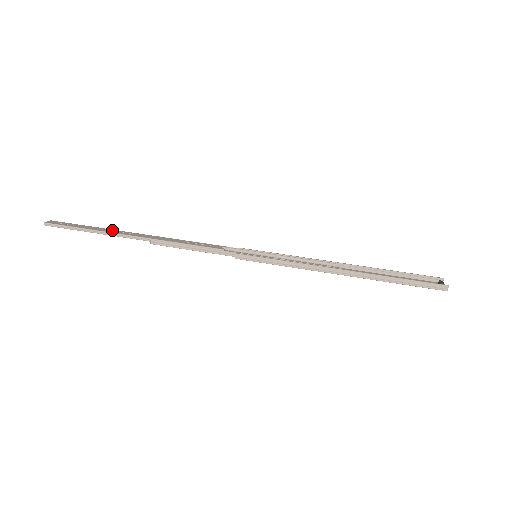
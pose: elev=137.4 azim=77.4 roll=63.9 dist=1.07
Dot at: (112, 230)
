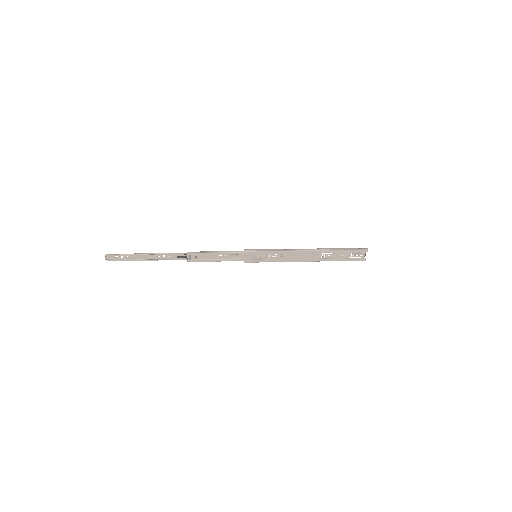
Dot at: (156, 257)
